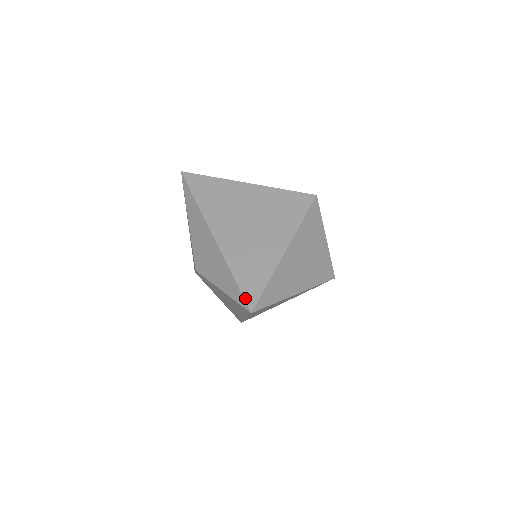
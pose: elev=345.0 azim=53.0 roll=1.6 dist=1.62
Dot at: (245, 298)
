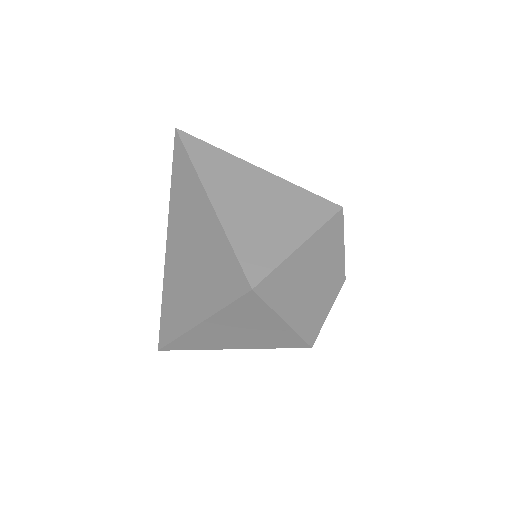
Dot at: (160, 334)
